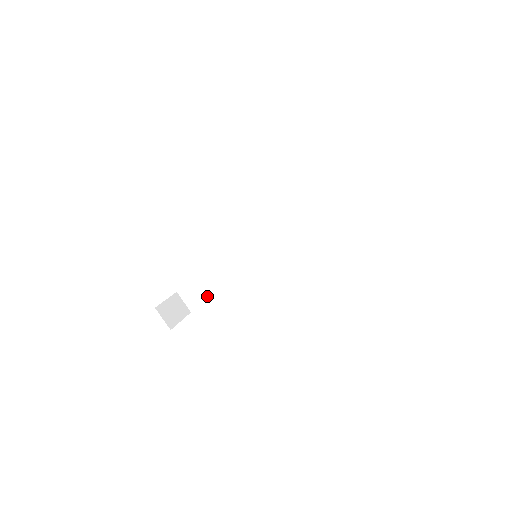
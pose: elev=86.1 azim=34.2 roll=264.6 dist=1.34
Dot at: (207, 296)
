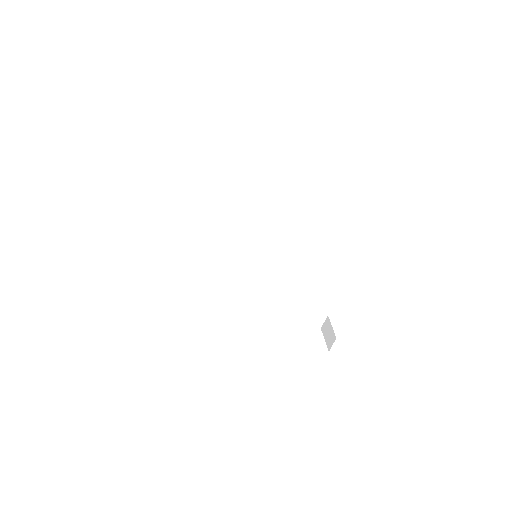
Dot at: (276, 321)
